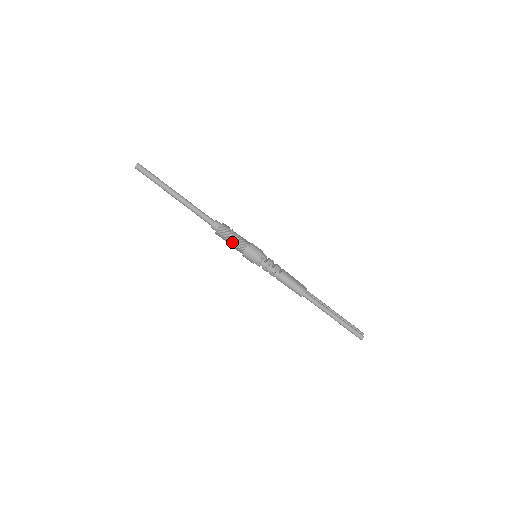
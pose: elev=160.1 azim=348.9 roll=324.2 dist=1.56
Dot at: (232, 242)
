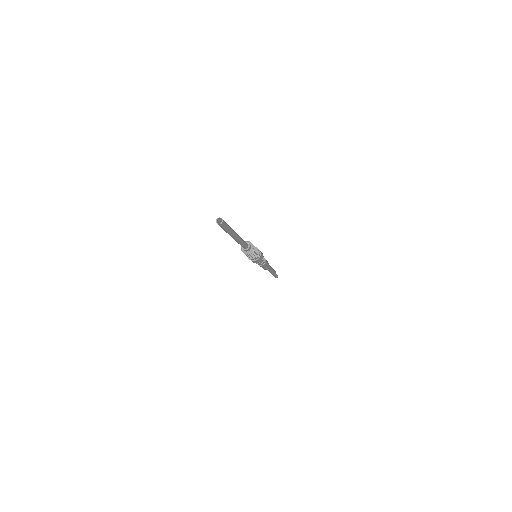
Dot at: (253, 257)
